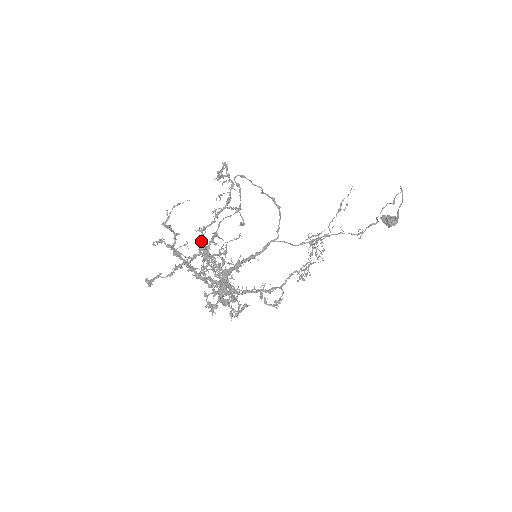
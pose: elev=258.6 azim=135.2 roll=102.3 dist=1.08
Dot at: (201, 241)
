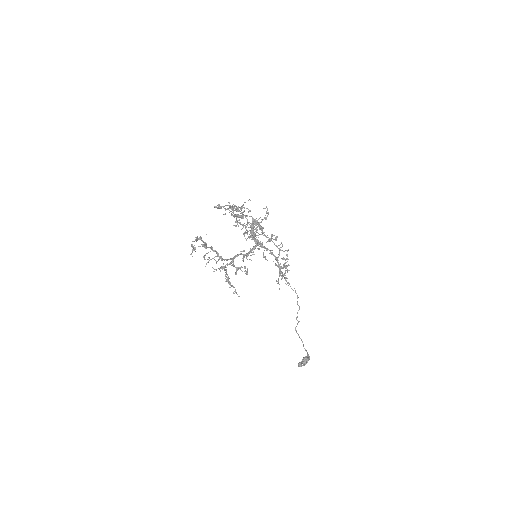
Dot at: (235, 209)
